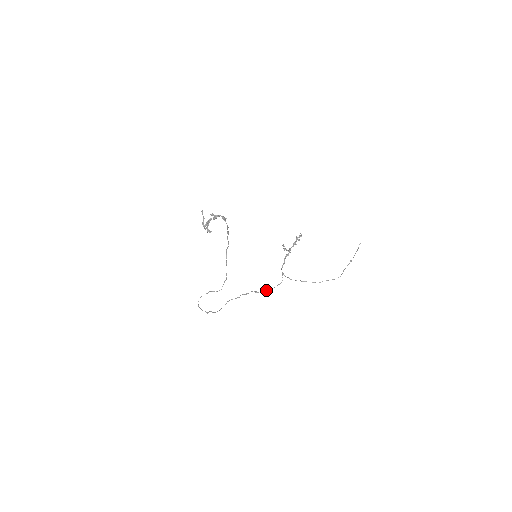
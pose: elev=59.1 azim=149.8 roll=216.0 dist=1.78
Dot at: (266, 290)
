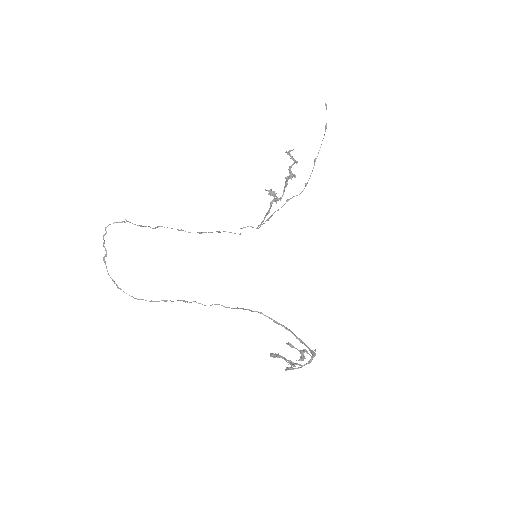
Dot at: occluded
